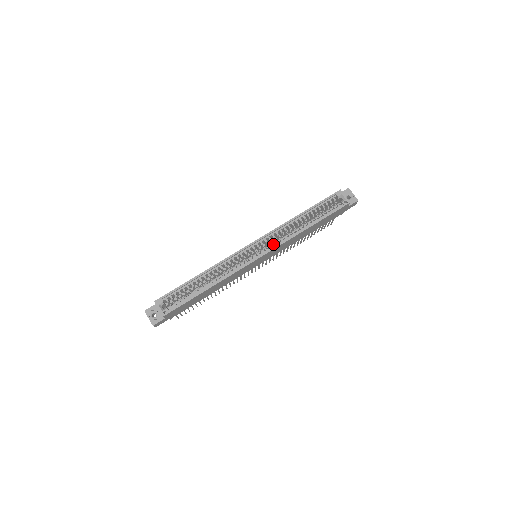
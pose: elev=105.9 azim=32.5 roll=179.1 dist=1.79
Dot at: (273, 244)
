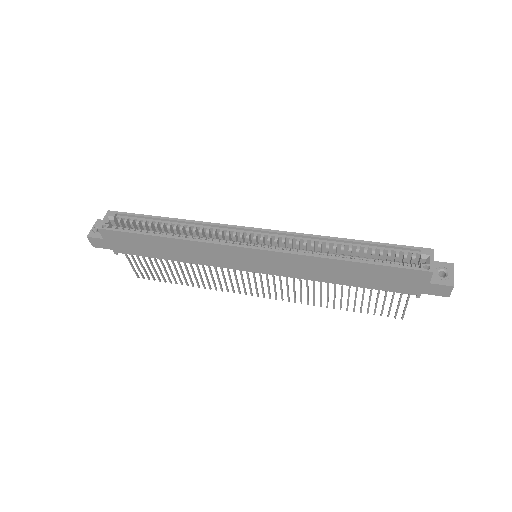
Dot at: (281, 247)
